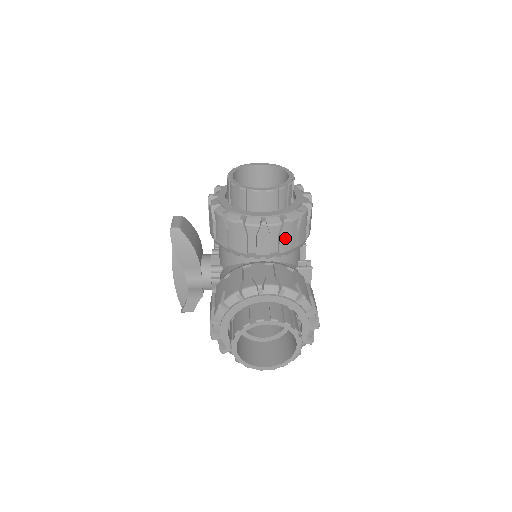
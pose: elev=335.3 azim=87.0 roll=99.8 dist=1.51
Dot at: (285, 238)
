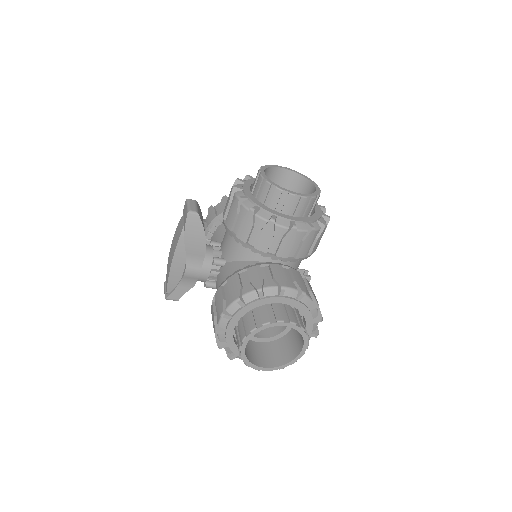
Dot at: (306, 245)
